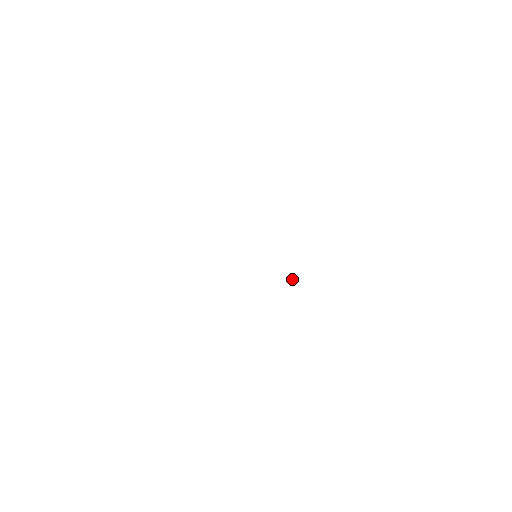
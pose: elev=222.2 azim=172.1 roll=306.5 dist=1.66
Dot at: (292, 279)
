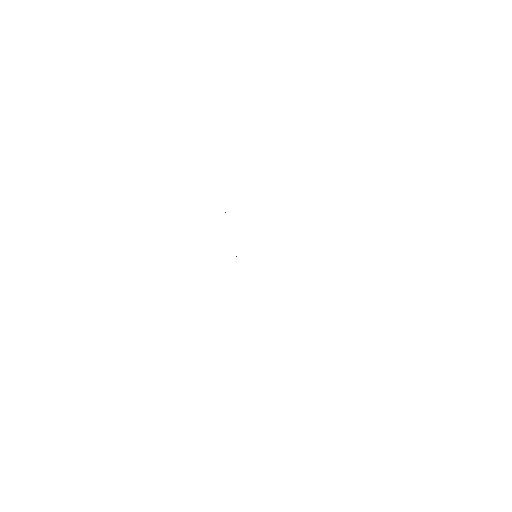
Dot at: occluded
